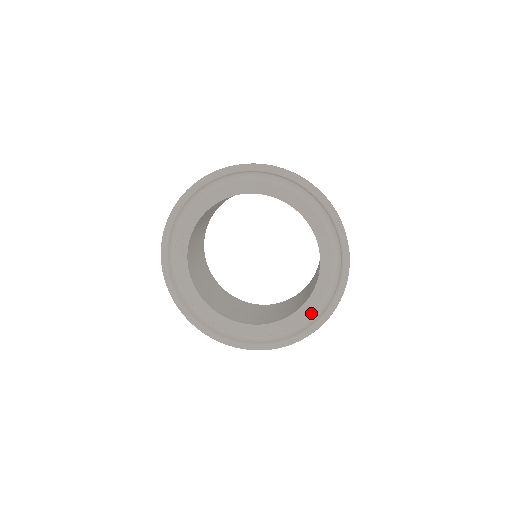
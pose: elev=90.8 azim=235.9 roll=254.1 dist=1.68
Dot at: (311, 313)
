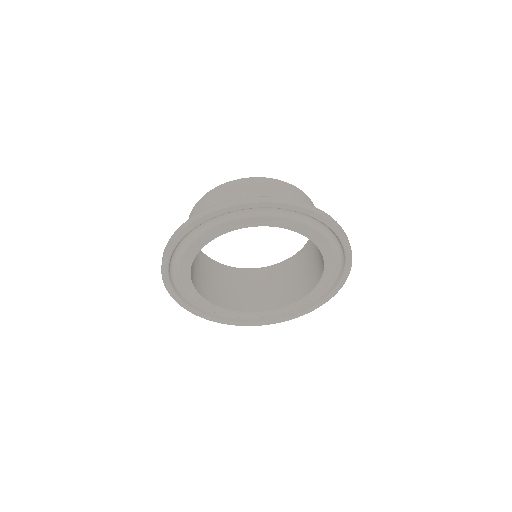
Dot at: (334, 274)
